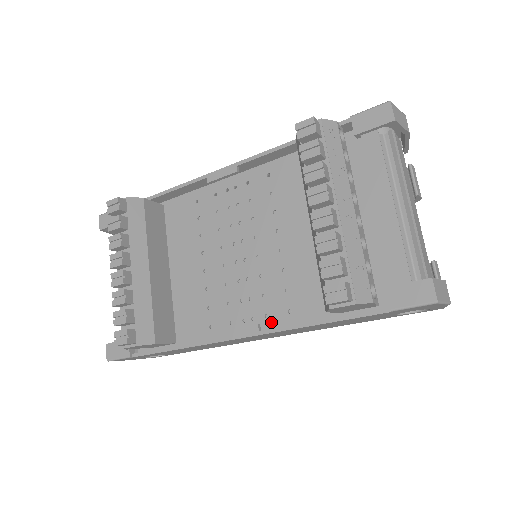
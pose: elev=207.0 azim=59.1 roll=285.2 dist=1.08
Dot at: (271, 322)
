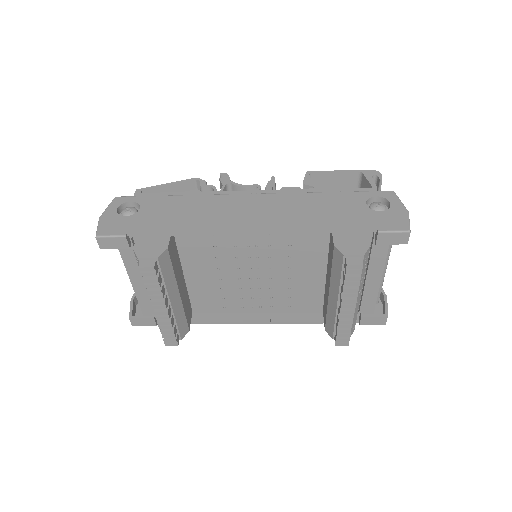
Dot at: (274, 310)
